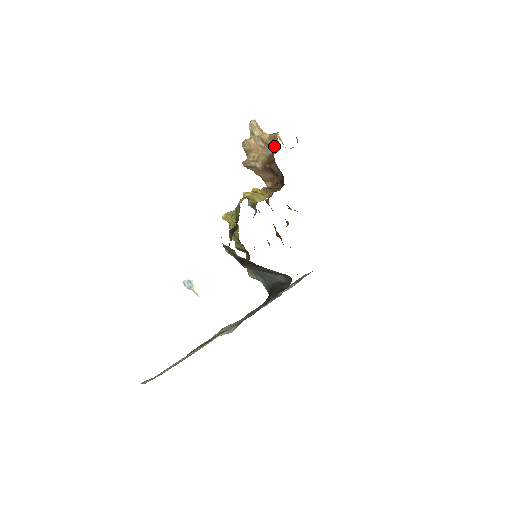
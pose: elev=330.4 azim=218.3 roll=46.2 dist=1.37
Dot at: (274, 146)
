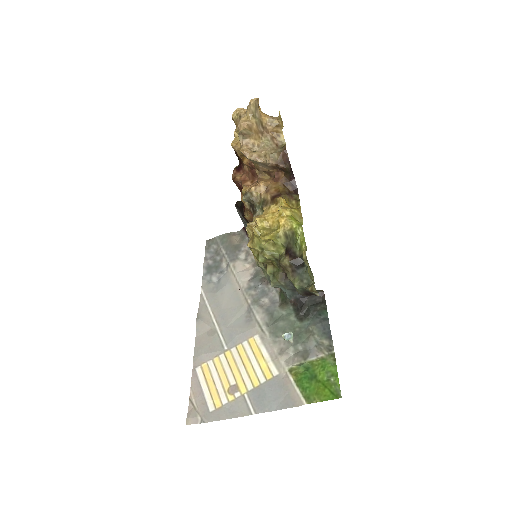
Dot at: (277, 135)
